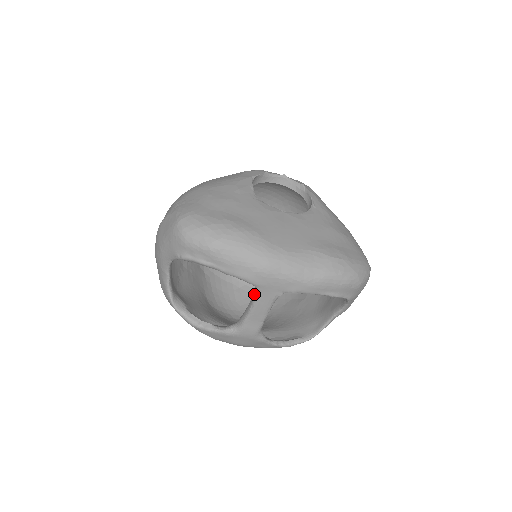
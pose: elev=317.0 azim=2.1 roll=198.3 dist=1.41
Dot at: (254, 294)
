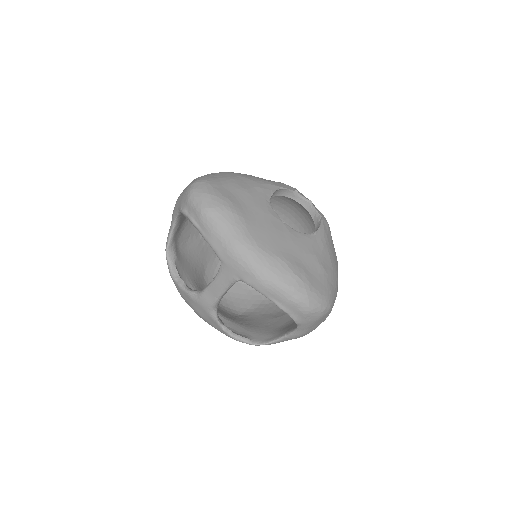
Dot at: (219, 269)
